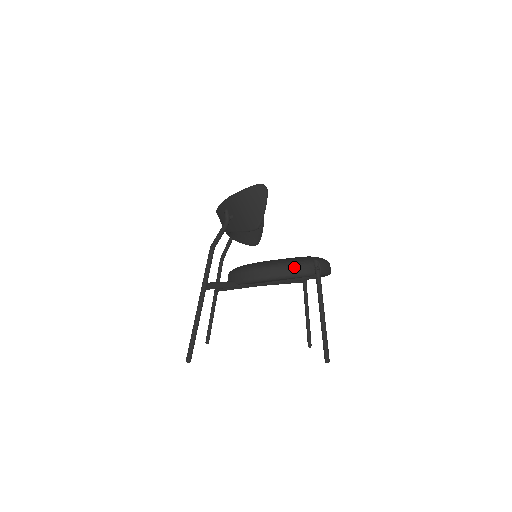
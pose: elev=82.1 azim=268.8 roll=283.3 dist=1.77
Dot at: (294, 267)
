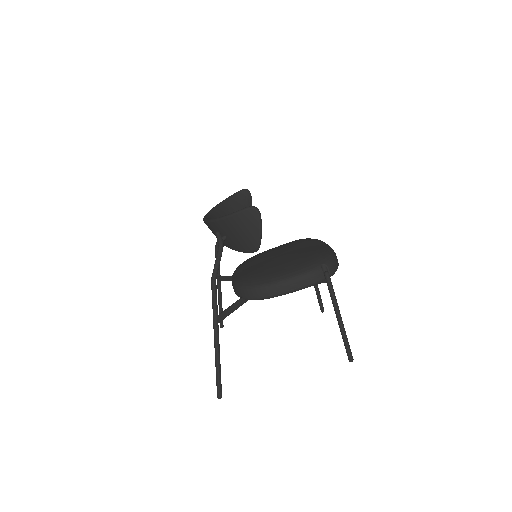
Dot at: (303, 279)
